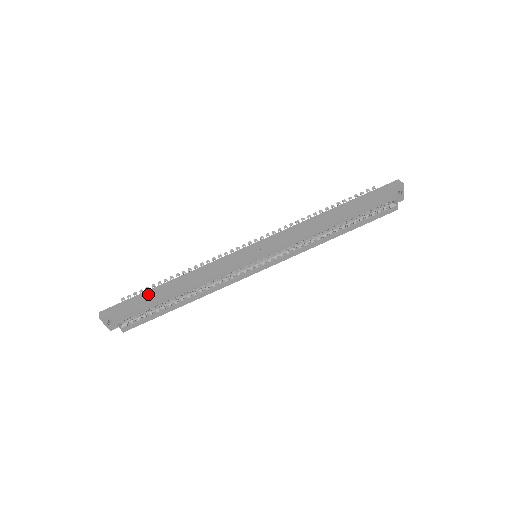
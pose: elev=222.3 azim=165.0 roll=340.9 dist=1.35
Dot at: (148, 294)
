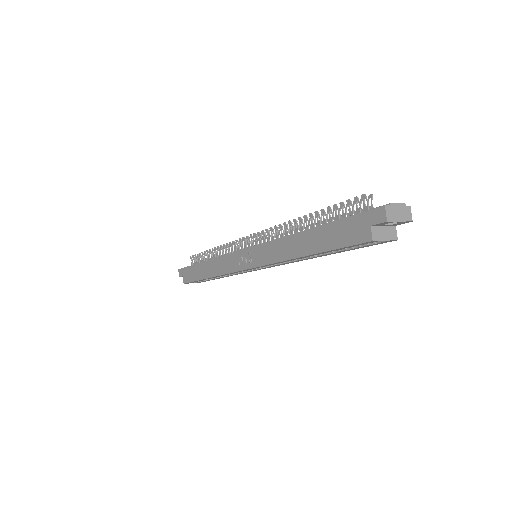
Dot at: (195, 269)
